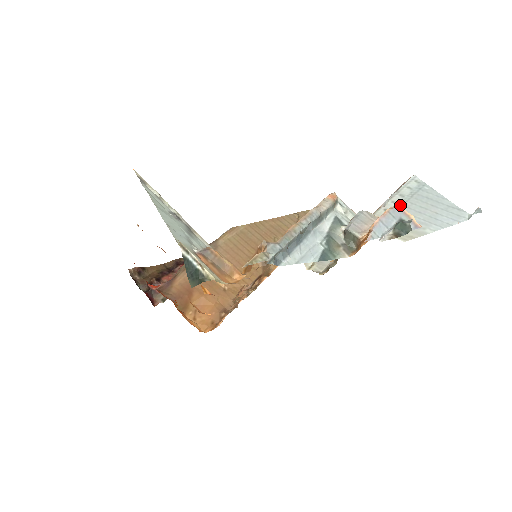
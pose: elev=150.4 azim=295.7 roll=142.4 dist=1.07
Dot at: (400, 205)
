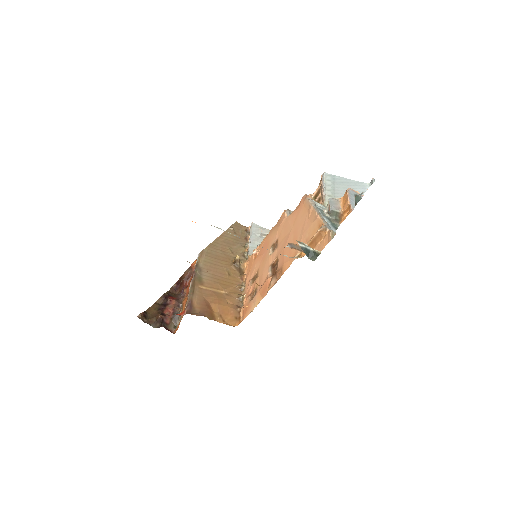
Dot at: (333, 191)
